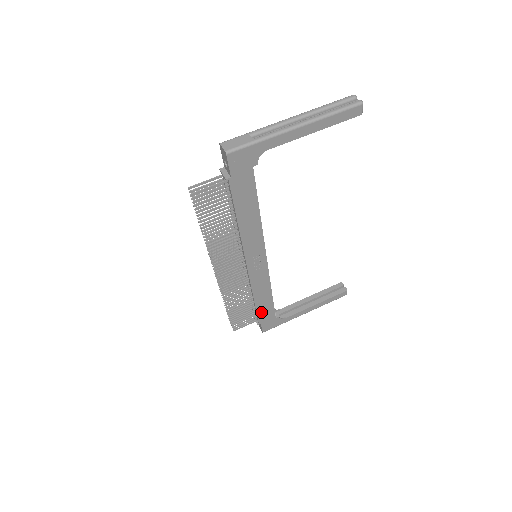
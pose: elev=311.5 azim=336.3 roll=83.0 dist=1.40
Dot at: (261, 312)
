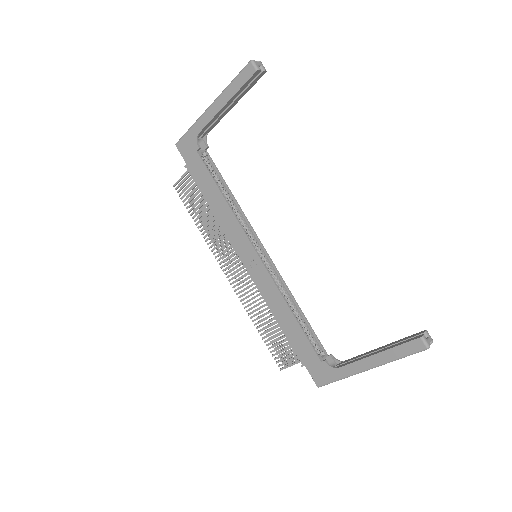
Dot at: (295, 344)
